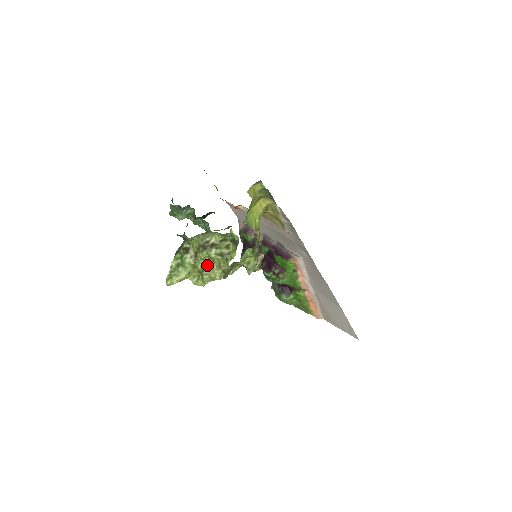
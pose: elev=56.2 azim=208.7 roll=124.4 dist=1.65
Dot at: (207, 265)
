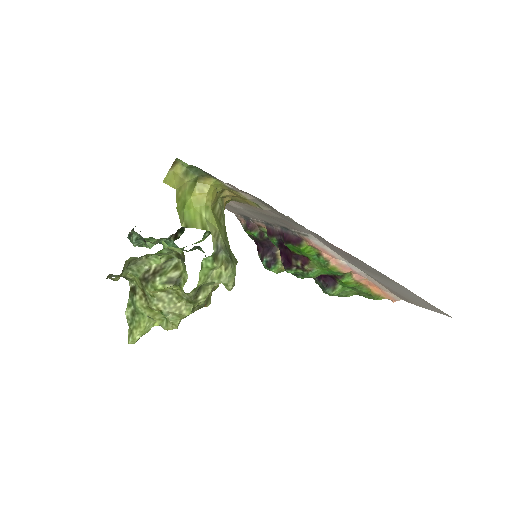
Dot at: (162, 301)
